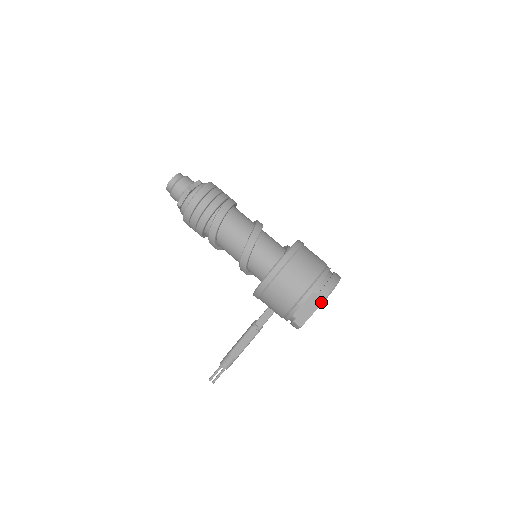
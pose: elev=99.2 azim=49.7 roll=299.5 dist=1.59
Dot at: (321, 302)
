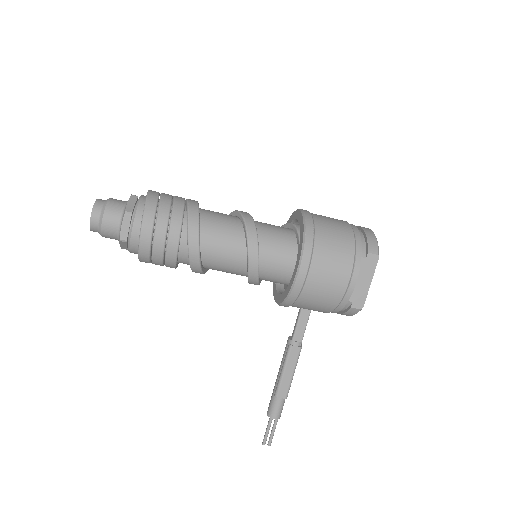
Dot at: (374, 265)
